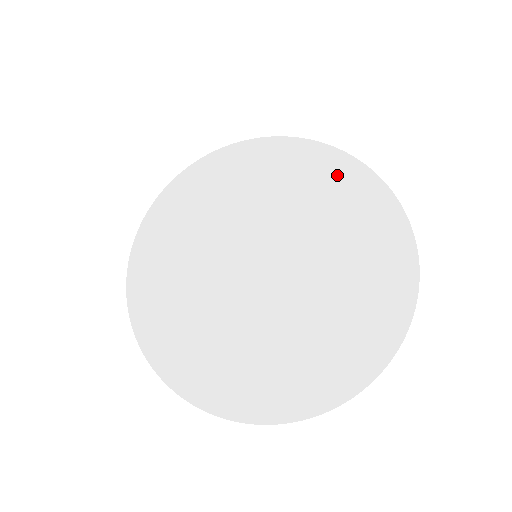
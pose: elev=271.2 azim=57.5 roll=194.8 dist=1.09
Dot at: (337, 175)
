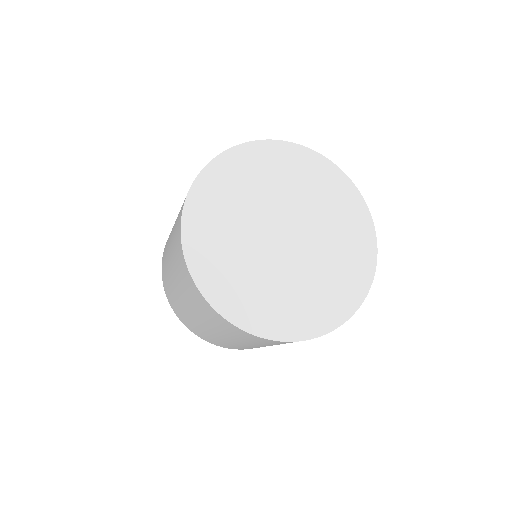
Dot at: (361, 225)
